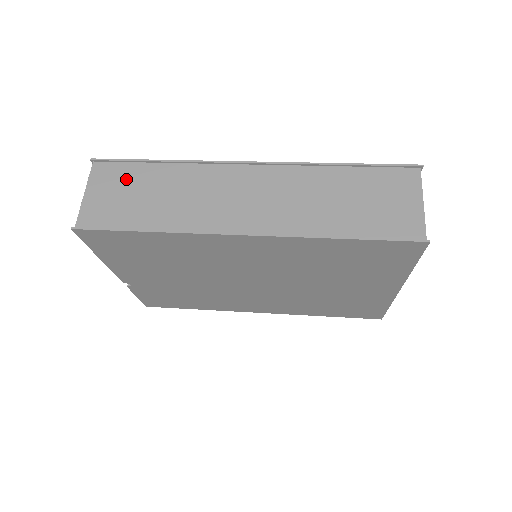
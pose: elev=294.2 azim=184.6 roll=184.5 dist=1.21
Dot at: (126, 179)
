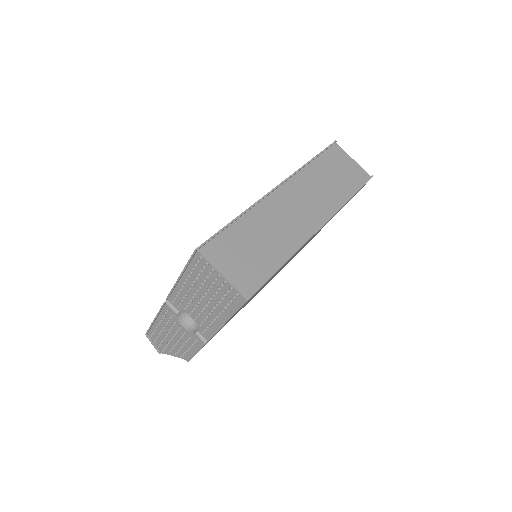
Dot at: (232, 245)
